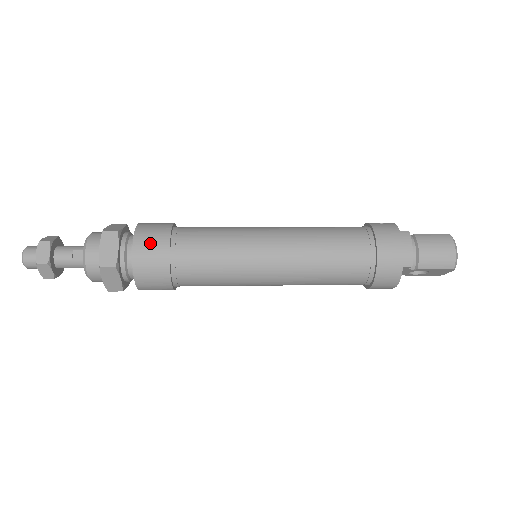
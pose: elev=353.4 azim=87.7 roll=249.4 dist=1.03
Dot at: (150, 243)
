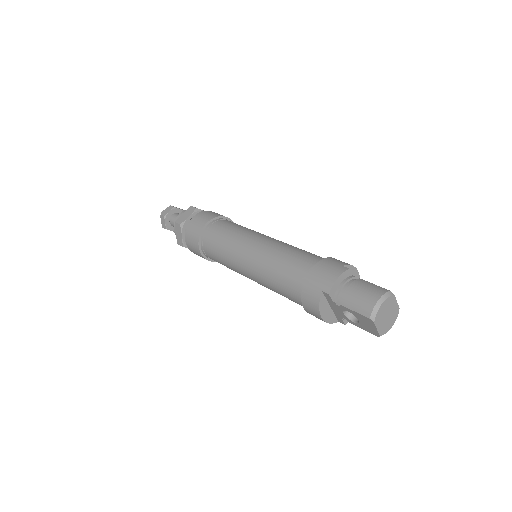
Dot at: (202, 217)
